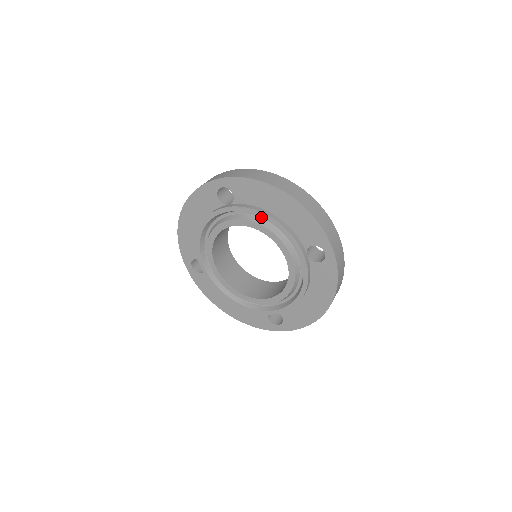
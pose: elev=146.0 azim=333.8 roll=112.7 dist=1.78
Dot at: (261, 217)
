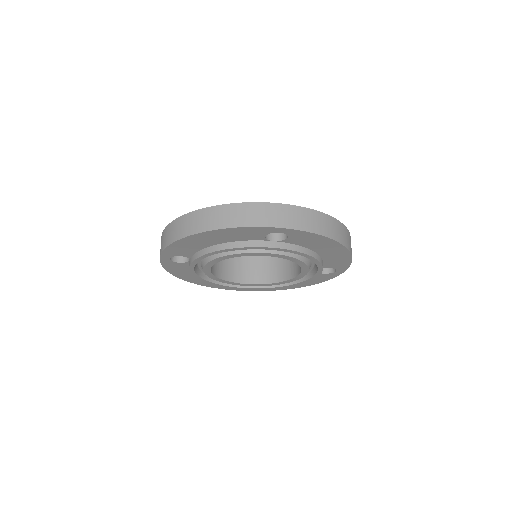
Dot at: occluded
